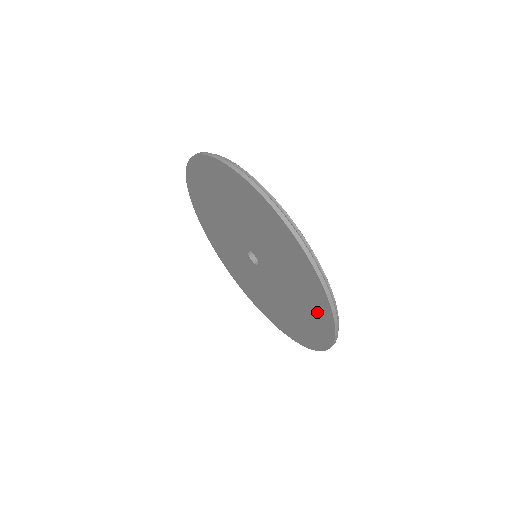
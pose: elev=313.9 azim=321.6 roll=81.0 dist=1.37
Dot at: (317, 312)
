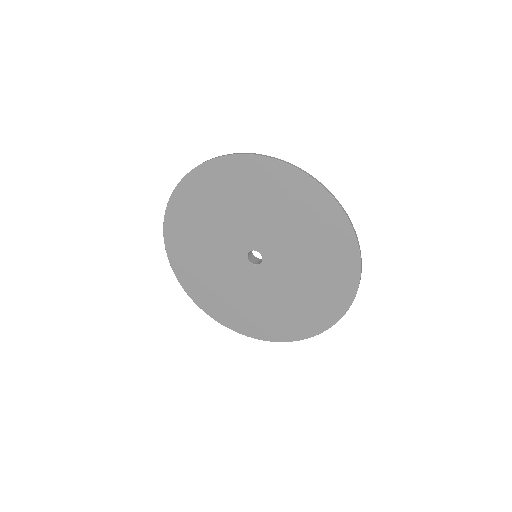
Dot at: (337, 285)
